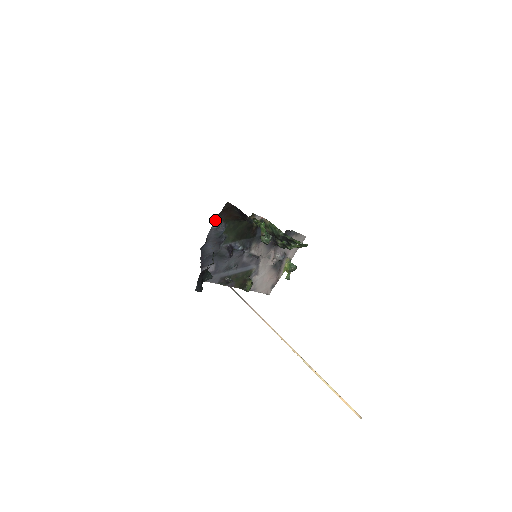
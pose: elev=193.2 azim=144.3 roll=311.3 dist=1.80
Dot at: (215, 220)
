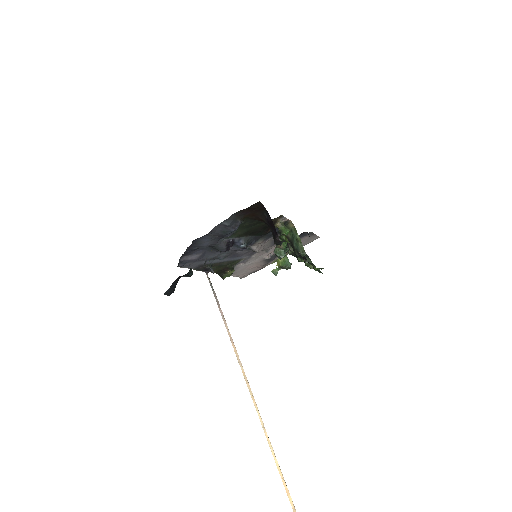
Dot at: (231, 215)
